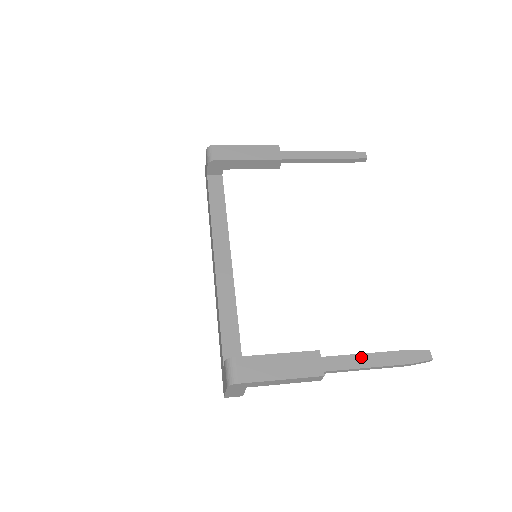
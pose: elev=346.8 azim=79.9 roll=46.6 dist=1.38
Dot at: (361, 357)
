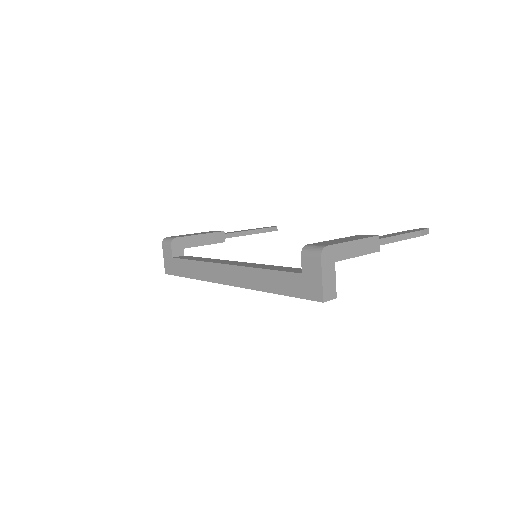
Dot at: (388, 235)
